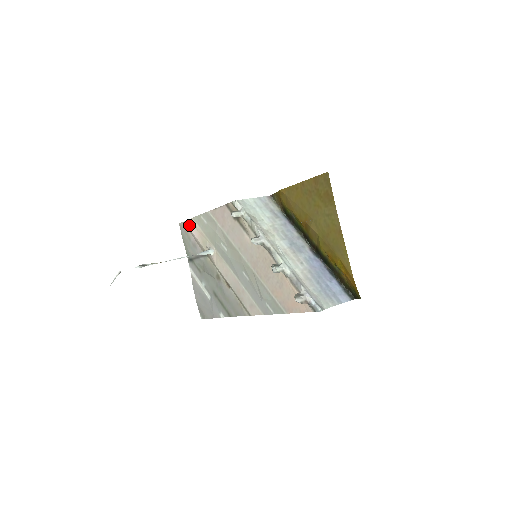
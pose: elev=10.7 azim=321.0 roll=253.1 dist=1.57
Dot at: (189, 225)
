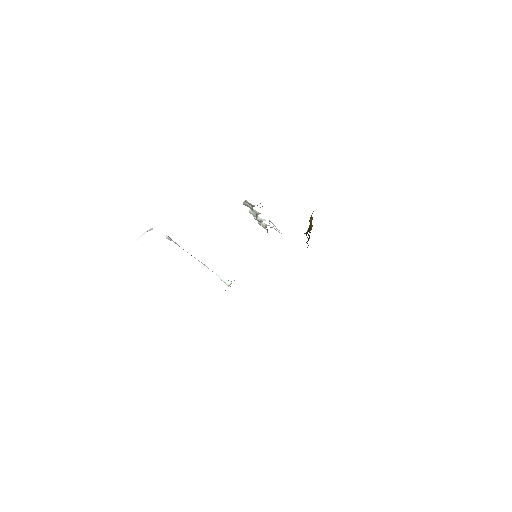
Dot at: occluded
